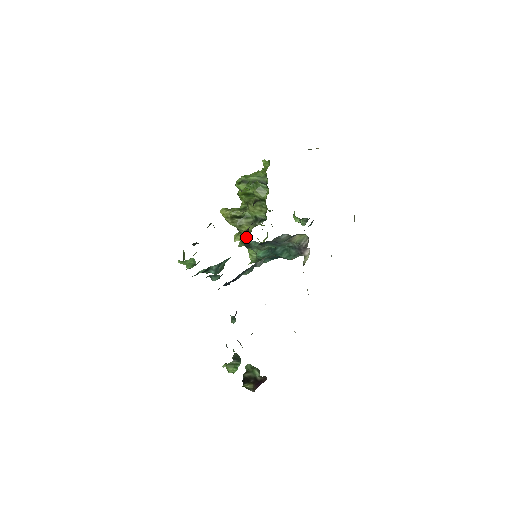
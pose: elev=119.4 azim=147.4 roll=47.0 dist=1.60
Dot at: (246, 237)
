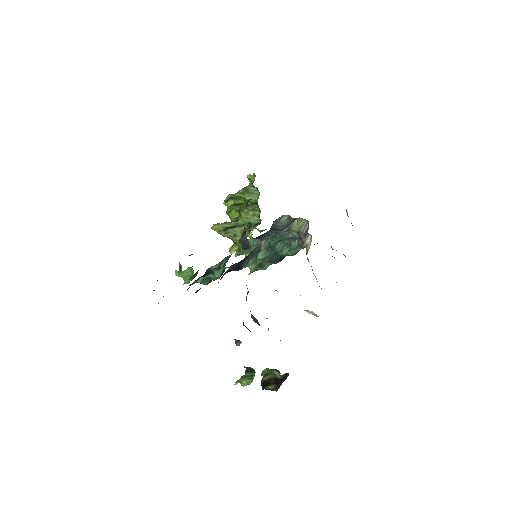
Dot at: (243, 238)
